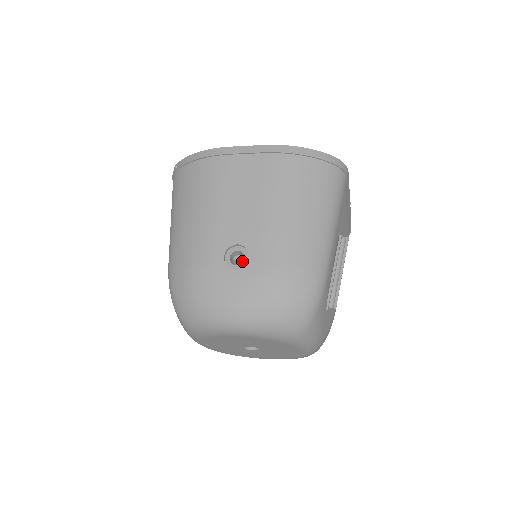
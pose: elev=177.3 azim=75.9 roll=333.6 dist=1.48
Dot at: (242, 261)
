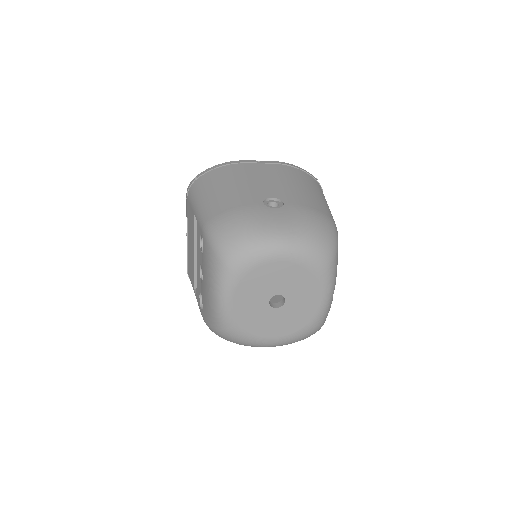
Dot at: (278, 205)
